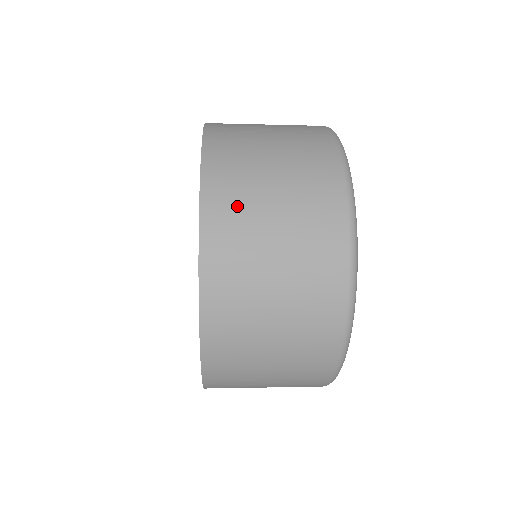
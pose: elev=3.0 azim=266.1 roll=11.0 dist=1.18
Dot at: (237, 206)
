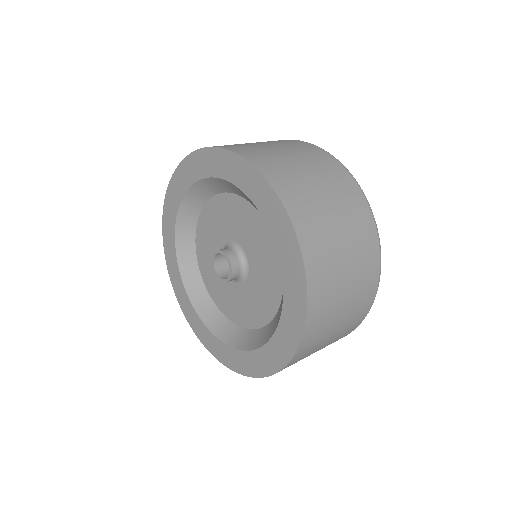
Dot at: (326, 313)
